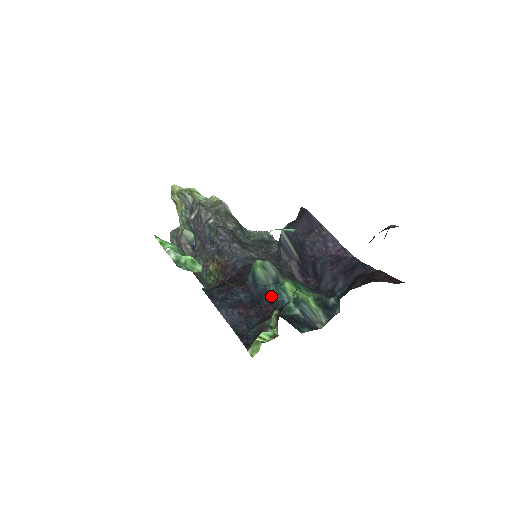
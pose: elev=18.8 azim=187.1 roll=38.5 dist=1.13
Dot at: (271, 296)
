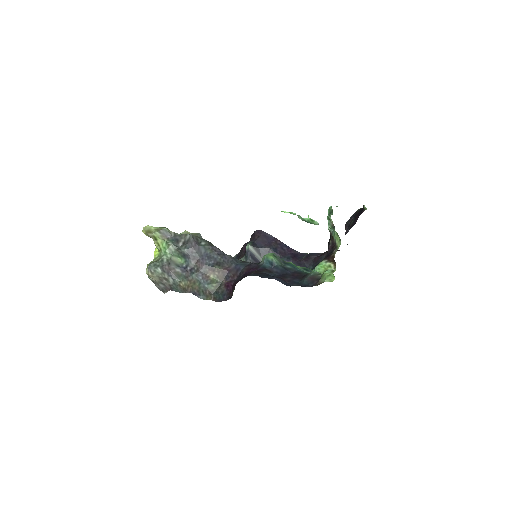
Dot at: (291, 269)
